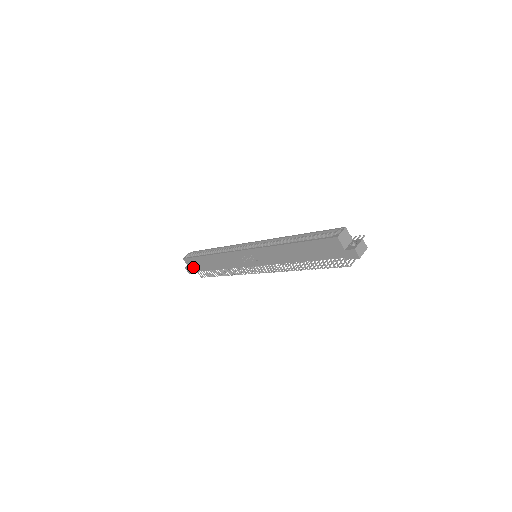
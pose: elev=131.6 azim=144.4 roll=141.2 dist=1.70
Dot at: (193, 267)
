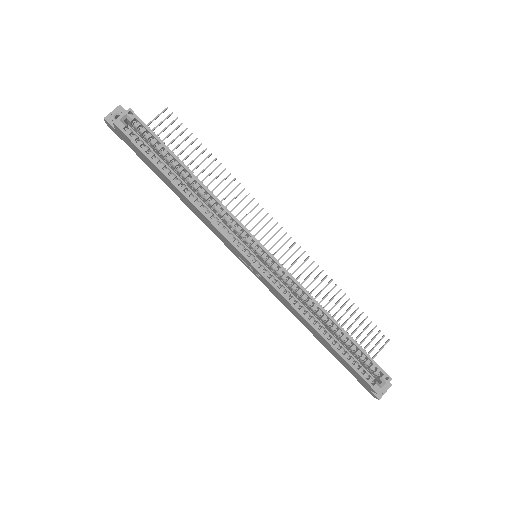
Dot at: (126, 141)
